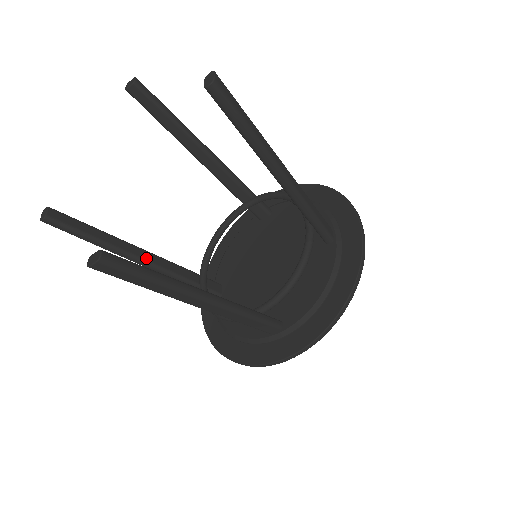
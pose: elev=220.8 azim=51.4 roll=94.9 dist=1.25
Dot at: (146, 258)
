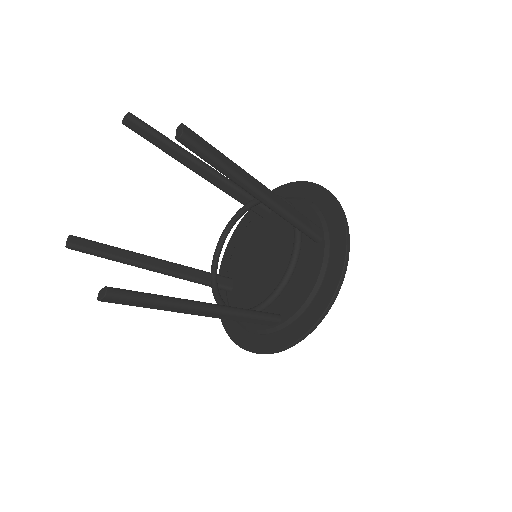
Dot at: (160, 266)
